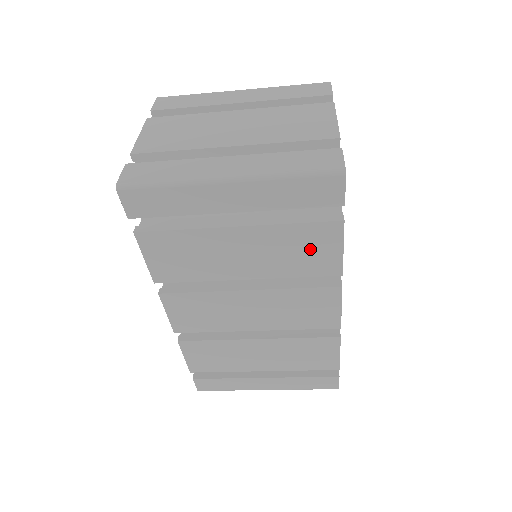
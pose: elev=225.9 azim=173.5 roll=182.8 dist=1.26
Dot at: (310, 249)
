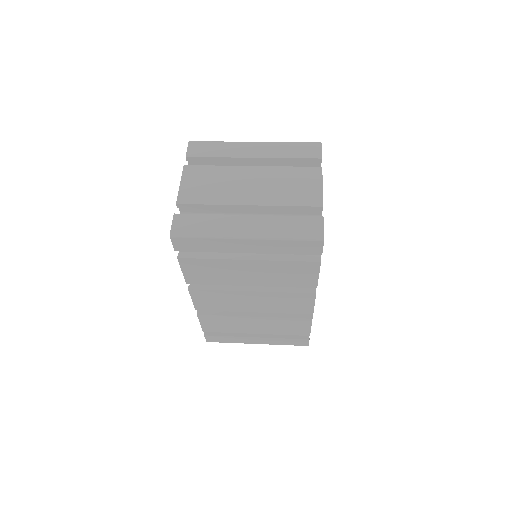
Dot at: (297, 274)
